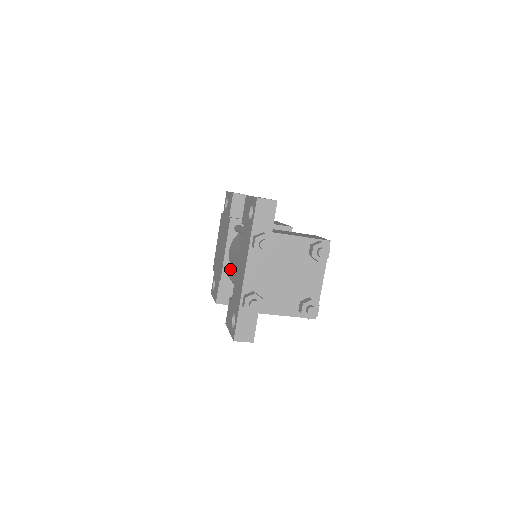
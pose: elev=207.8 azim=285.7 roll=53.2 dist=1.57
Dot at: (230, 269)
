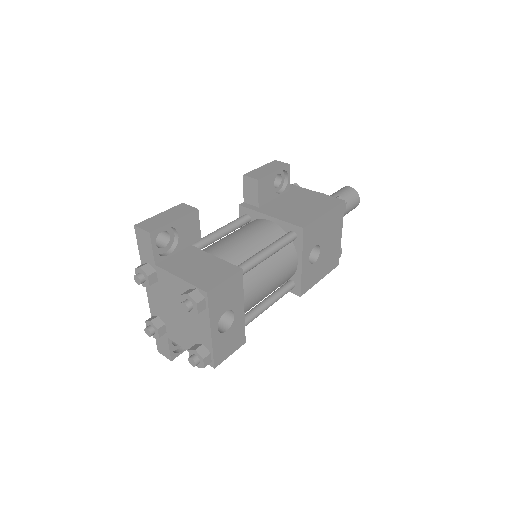
Dot at: occluded
